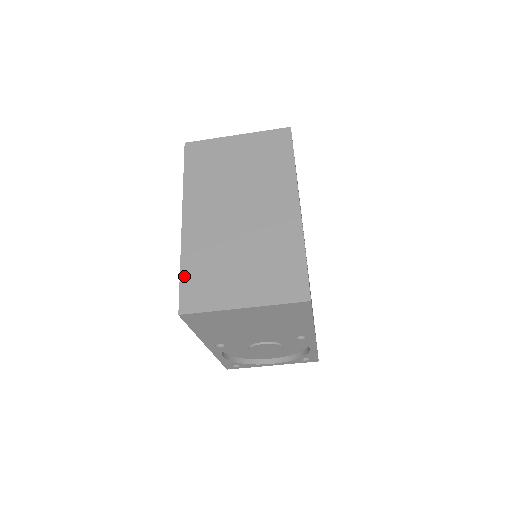
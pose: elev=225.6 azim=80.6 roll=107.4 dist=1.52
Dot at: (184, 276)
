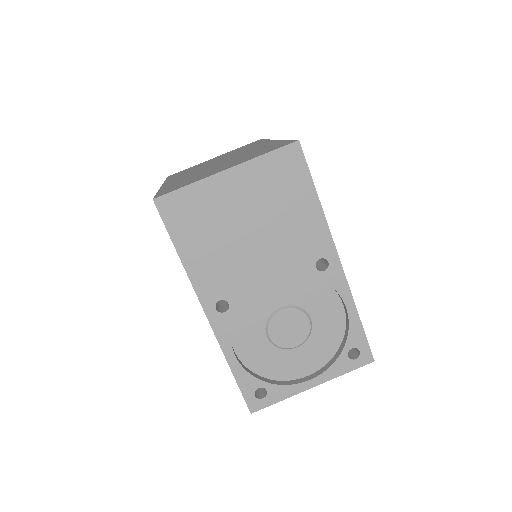
Dot at: (161, 191)
